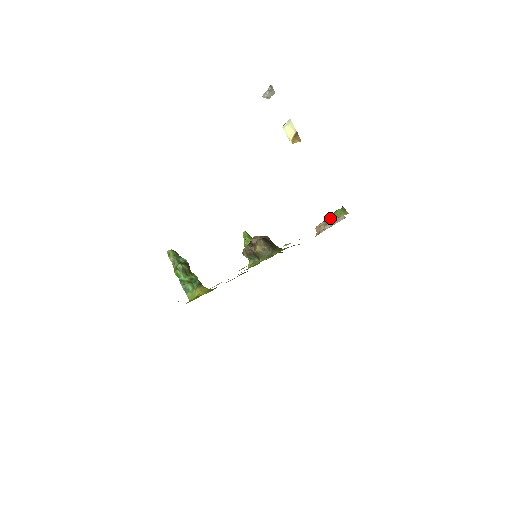
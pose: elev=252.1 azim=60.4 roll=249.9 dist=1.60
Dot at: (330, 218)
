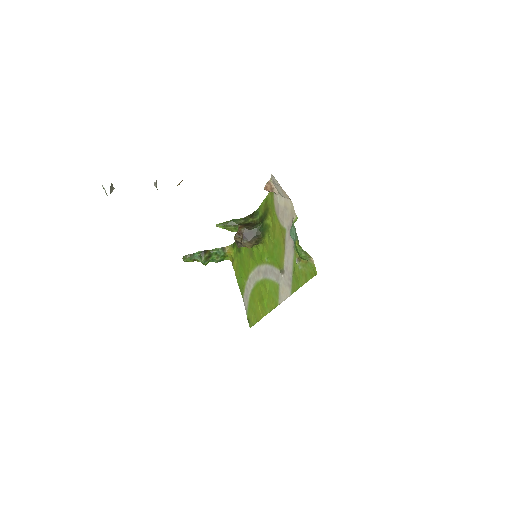
Dot at: occluded
